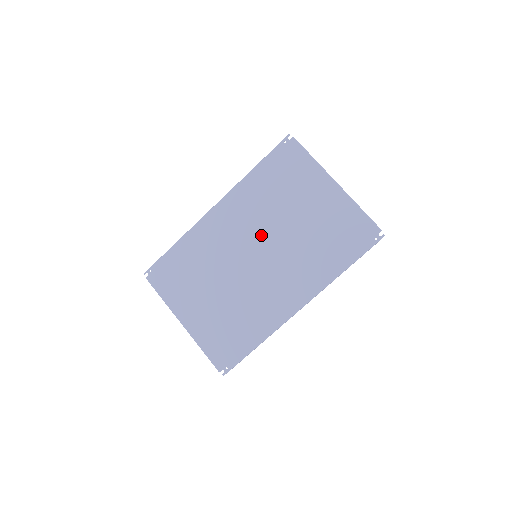
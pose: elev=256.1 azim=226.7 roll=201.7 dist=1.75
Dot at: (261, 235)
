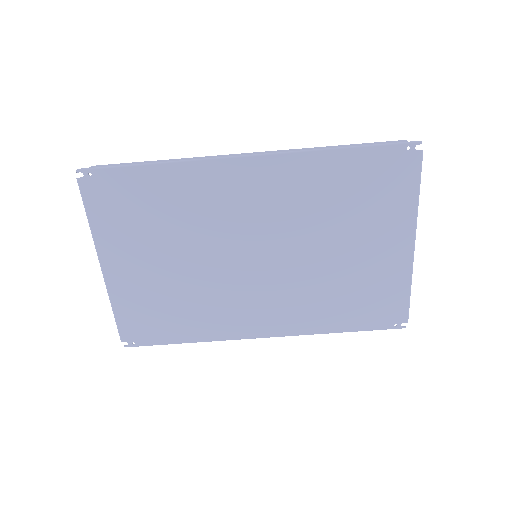
Dot at: (281, 238)
